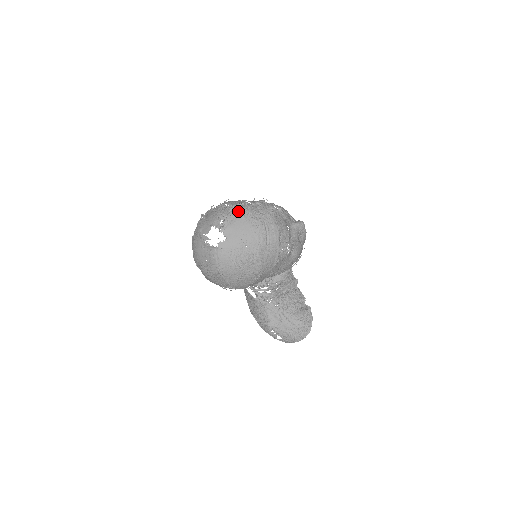
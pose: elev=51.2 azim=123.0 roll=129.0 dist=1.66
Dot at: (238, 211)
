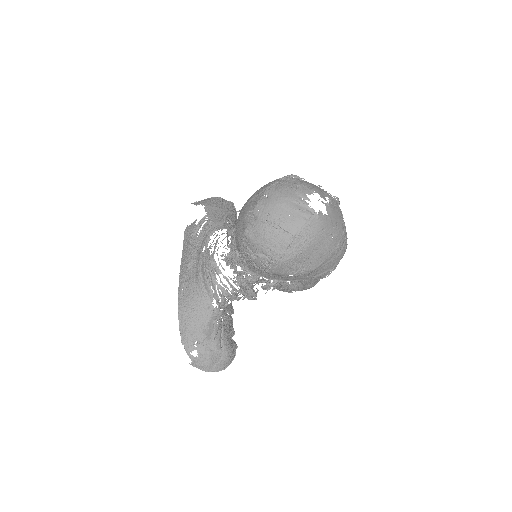
Dot at: occluded
